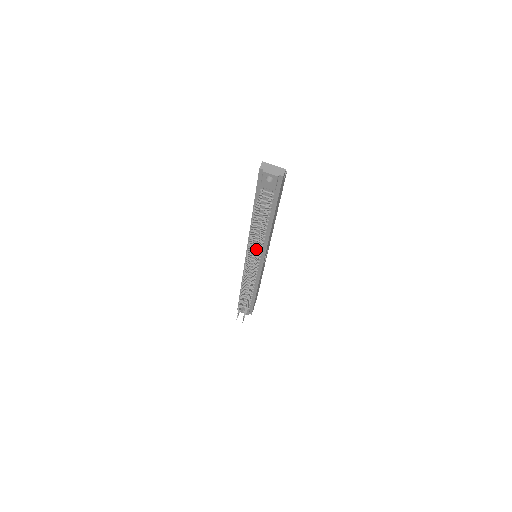
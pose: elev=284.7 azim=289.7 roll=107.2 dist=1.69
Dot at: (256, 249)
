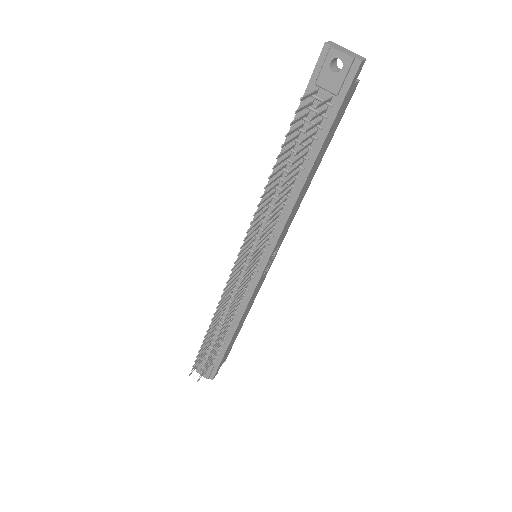
Dot at: occluded
